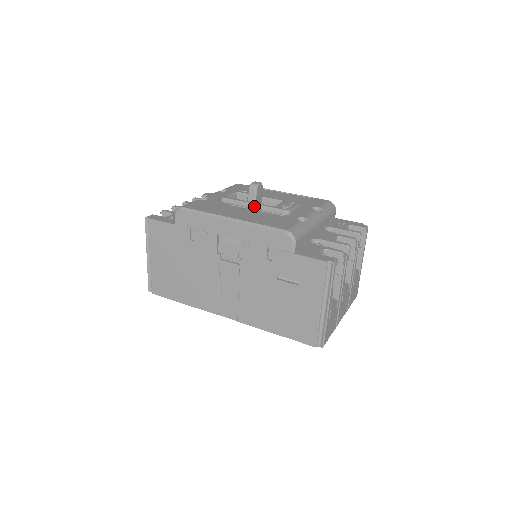
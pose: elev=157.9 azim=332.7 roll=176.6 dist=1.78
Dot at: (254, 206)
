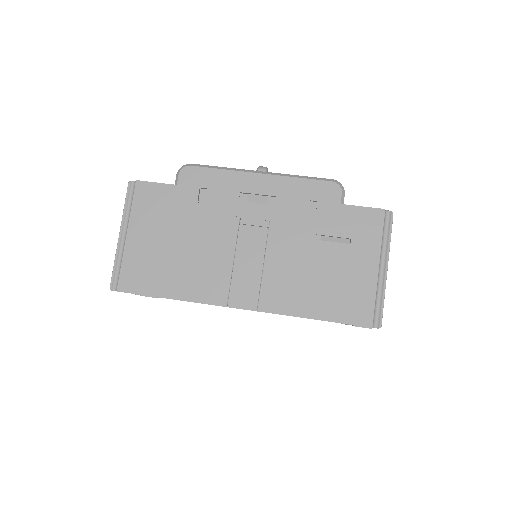
Dot at: occluded
